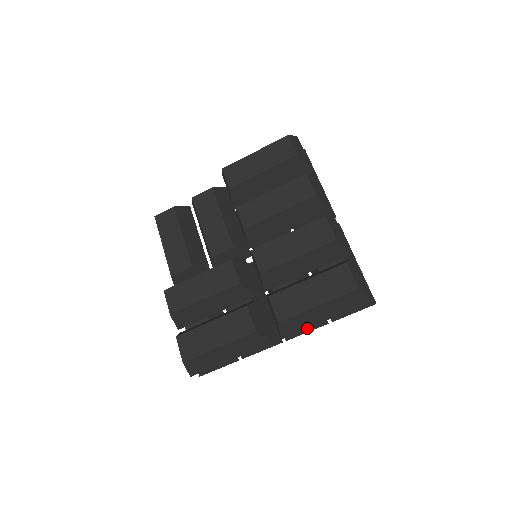
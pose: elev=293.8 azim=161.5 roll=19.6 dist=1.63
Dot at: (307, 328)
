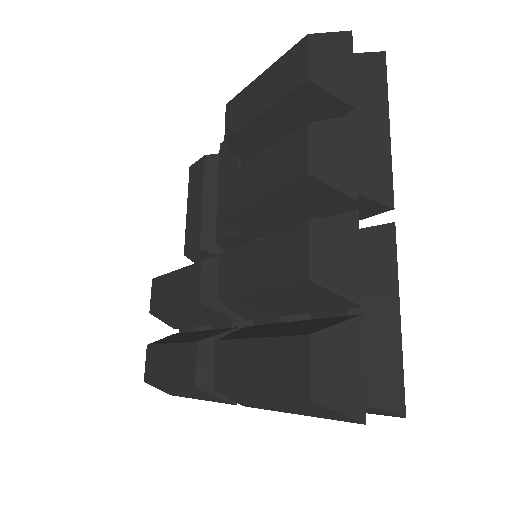
Dot at: (270, 409)
